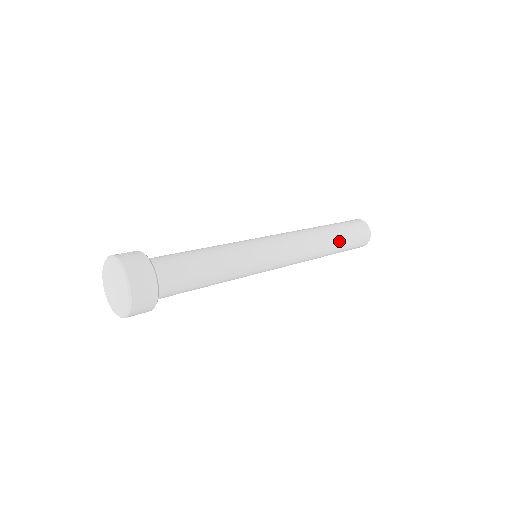
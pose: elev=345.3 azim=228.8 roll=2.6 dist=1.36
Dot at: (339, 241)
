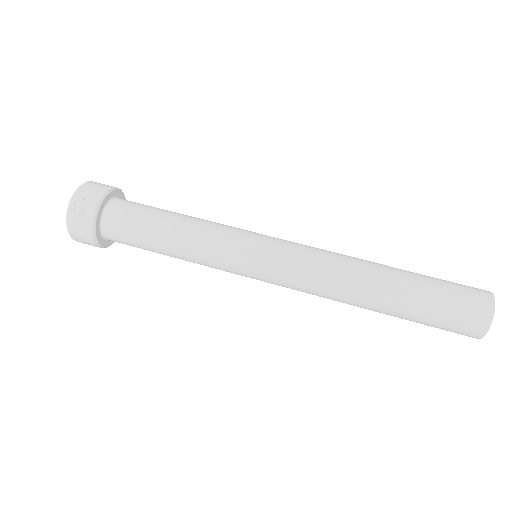
Dot at: (394, 316)
